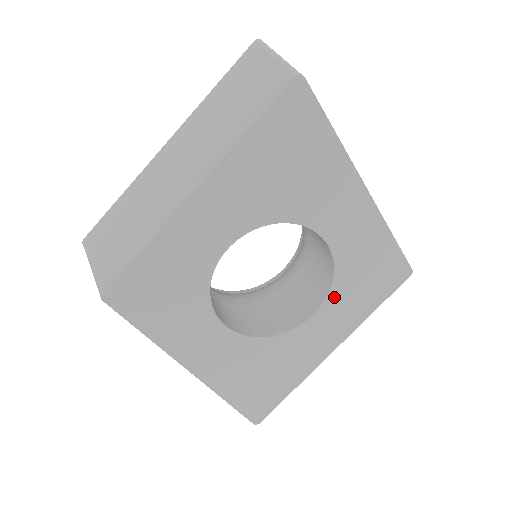
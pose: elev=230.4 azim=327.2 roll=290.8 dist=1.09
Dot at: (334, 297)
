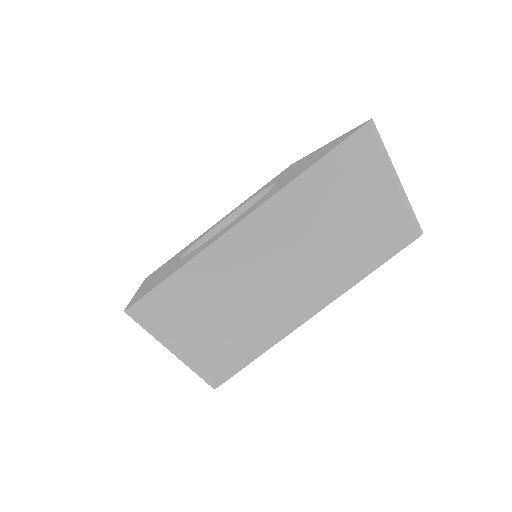
Dot at: occluded
